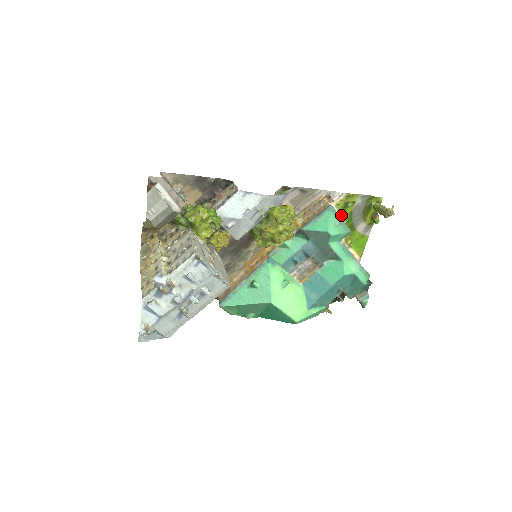
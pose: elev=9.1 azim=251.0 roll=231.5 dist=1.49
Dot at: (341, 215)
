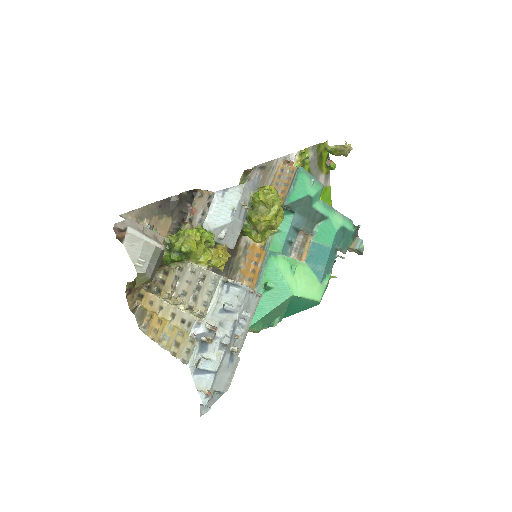
Dot at: occluded
